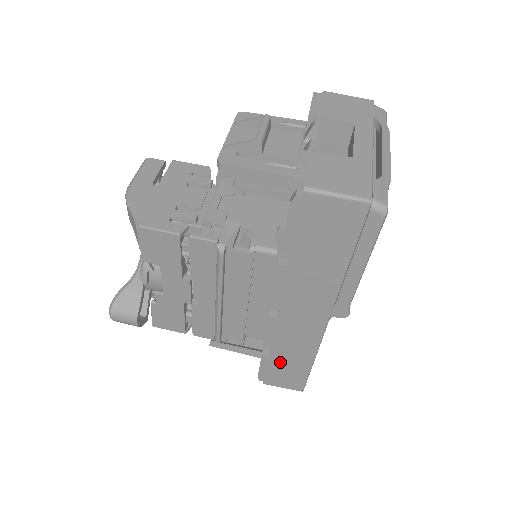
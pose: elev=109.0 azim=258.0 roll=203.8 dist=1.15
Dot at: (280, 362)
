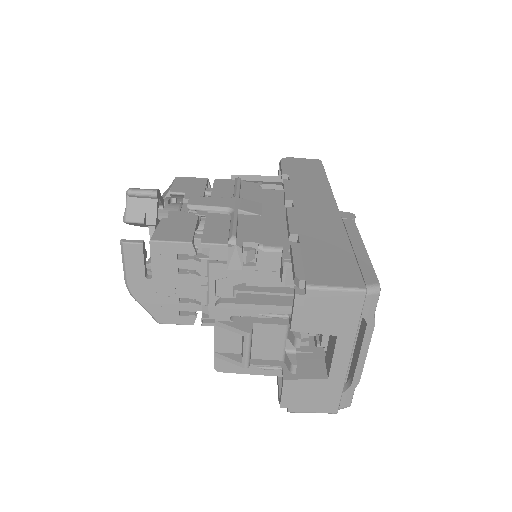
Dot at: occluded
